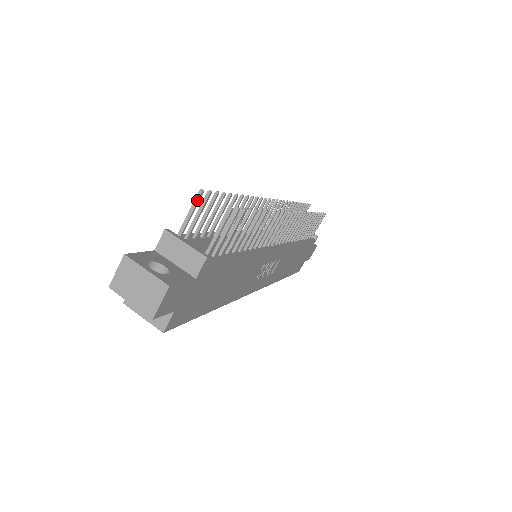
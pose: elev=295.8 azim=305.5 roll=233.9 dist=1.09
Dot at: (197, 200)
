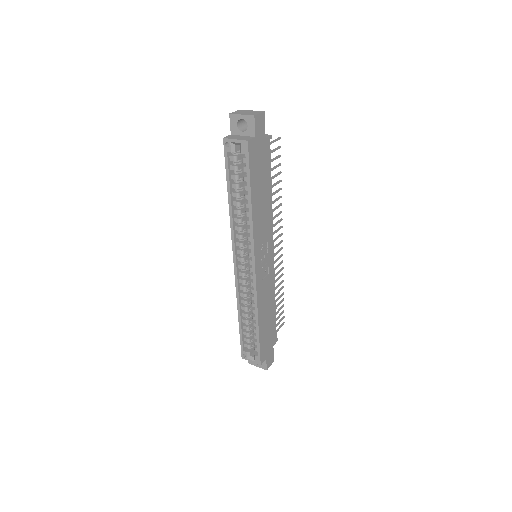
Dot at: occluded
